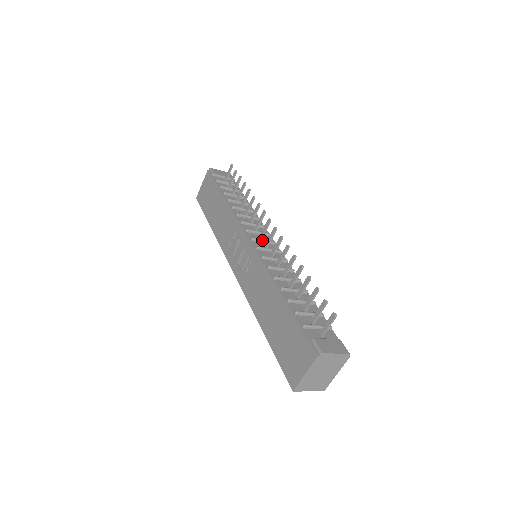
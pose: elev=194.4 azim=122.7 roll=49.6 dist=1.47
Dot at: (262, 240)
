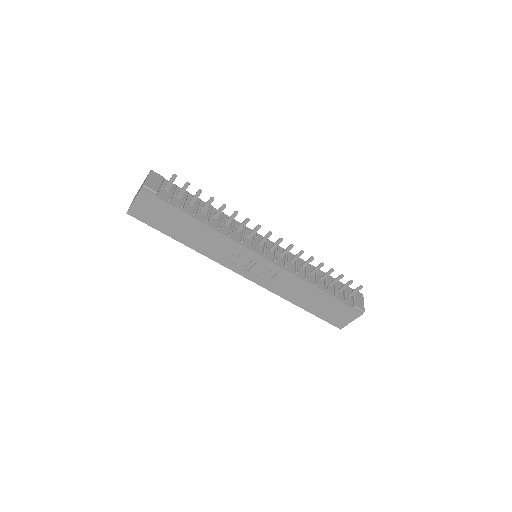
Dot at: (266, 248)
